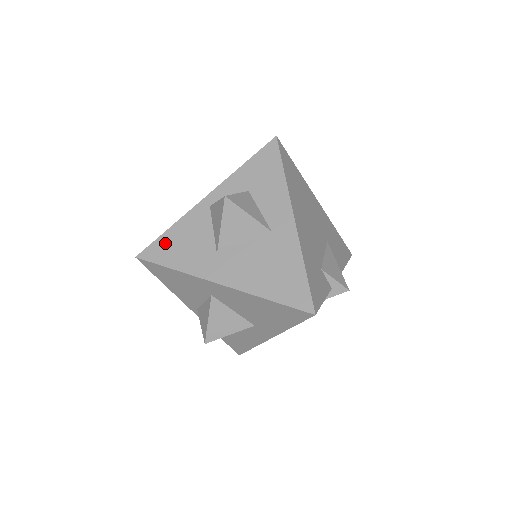
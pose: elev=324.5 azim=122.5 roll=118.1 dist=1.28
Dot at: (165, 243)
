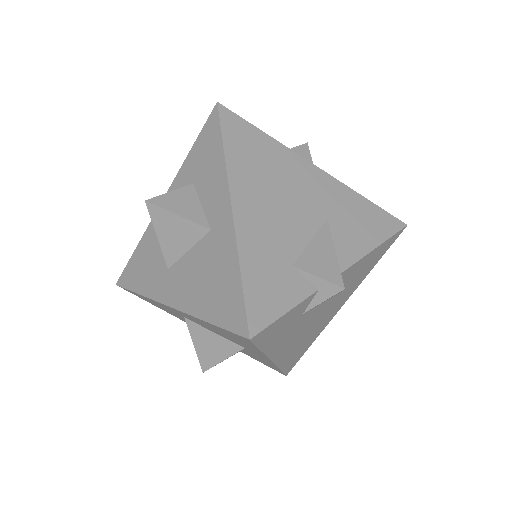
Dot at: (133, 265)
